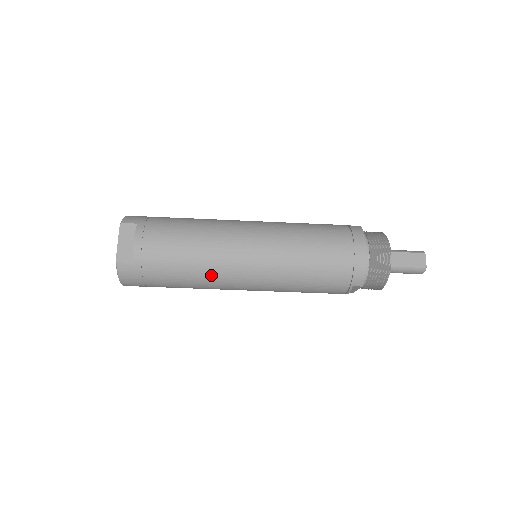
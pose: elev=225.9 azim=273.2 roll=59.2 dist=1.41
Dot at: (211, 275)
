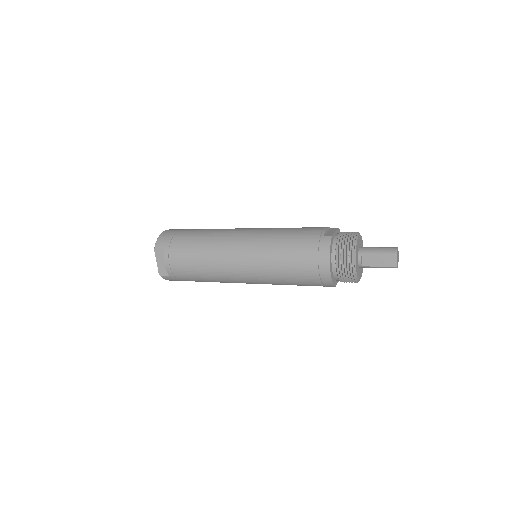
Dot at: (221, 281)
